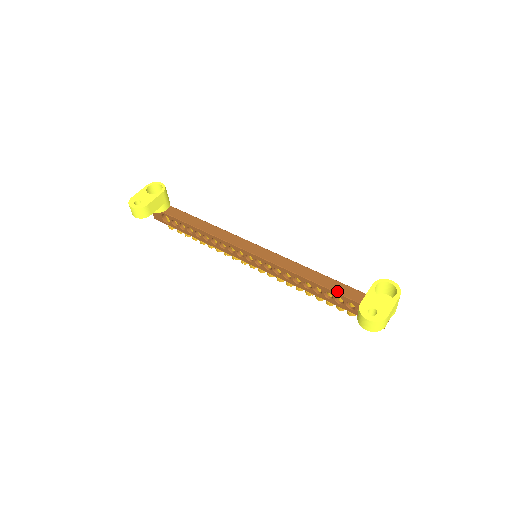
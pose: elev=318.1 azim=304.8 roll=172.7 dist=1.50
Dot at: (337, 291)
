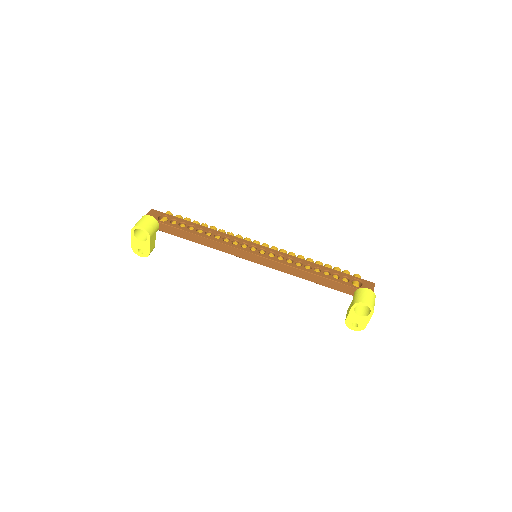
Dot at: (329, 287)
